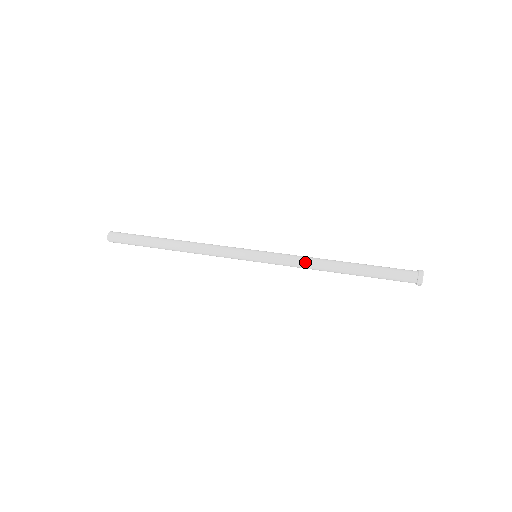
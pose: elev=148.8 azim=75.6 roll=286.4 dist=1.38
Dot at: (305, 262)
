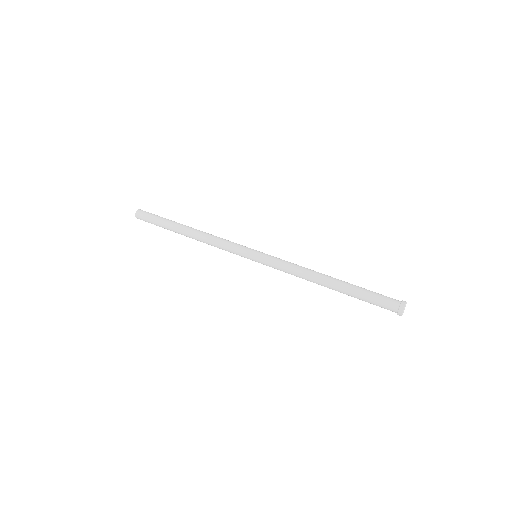
Dot at: (296, 273)
